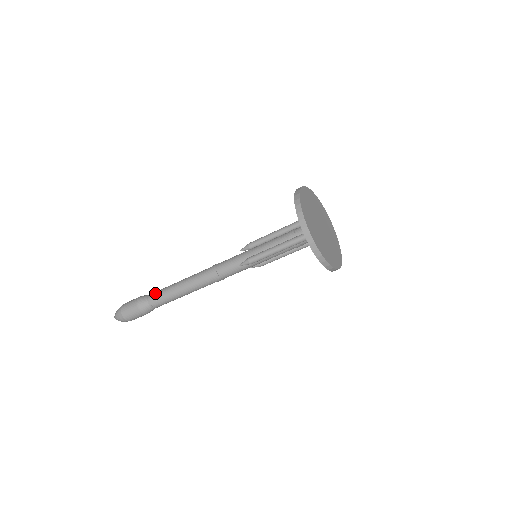
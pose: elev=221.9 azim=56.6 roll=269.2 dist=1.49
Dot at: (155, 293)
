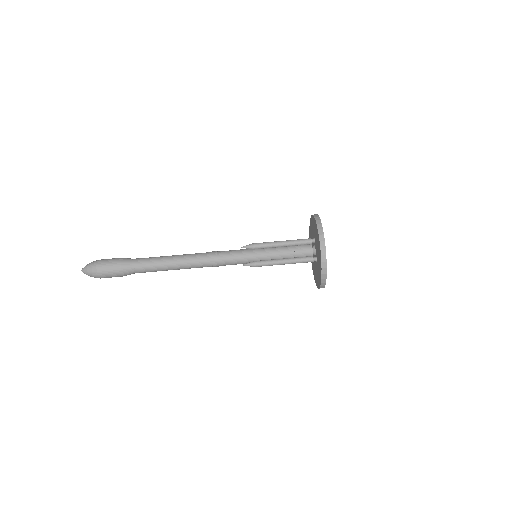
Dot at: occluded
